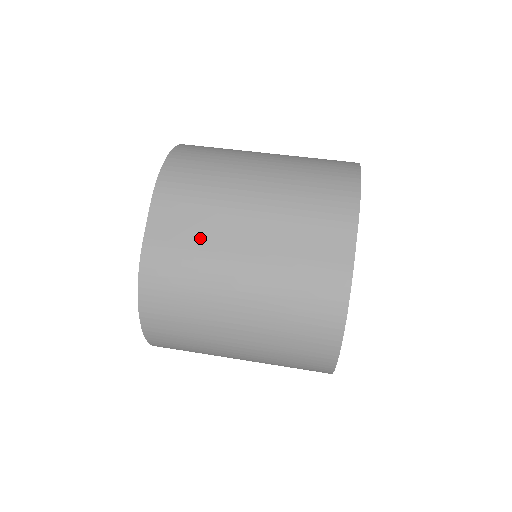
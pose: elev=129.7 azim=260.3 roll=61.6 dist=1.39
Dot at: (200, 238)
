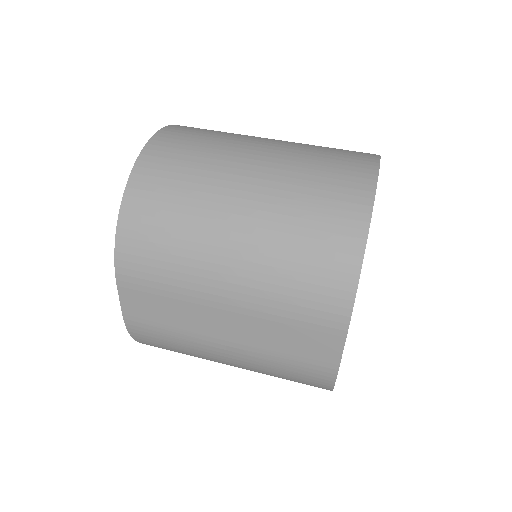
Dot at: (177, 321)
